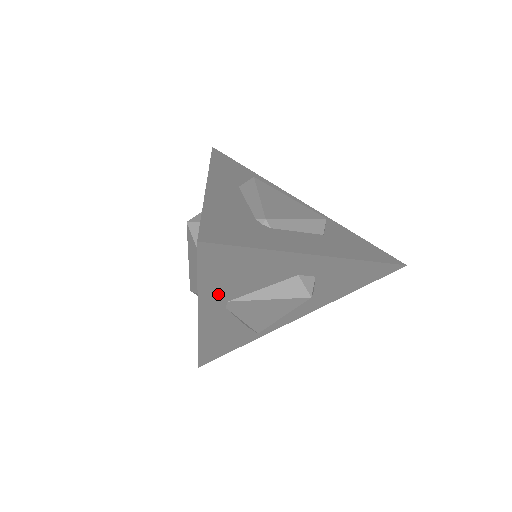
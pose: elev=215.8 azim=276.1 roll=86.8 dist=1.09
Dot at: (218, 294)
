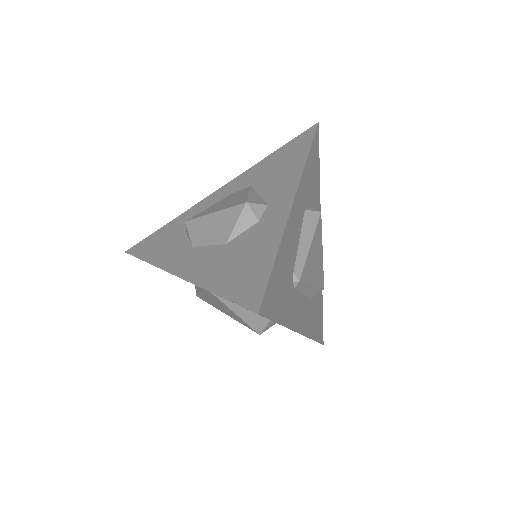
Dot at: occluded
